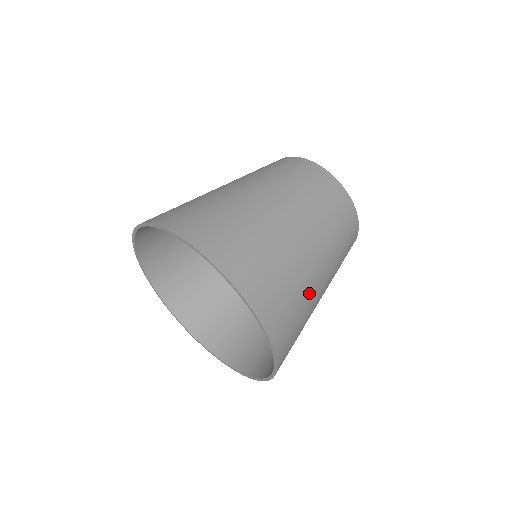
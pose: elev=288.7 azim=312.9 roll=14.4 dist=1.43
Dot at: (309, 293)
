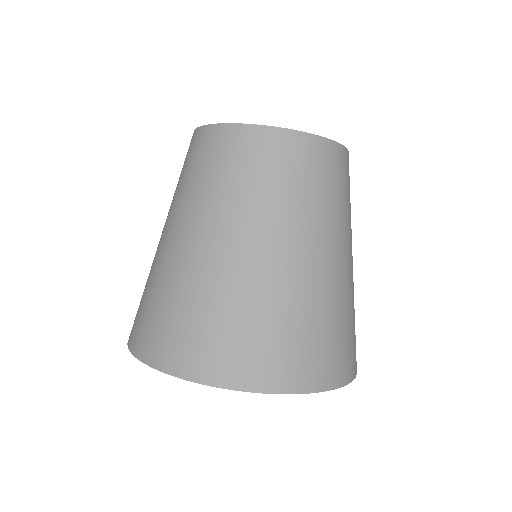
Dot at: (349, 294)
